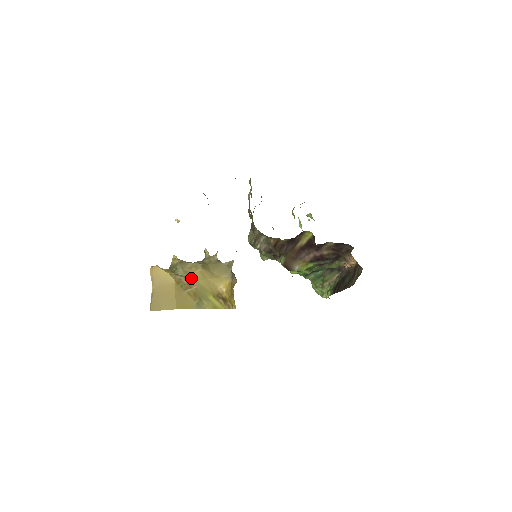
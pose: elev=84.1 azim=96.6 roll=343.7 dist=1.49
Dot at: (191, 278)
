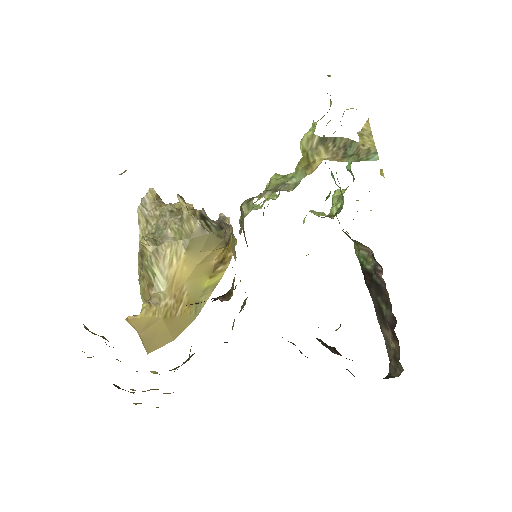
Dot at: (177, 284)
